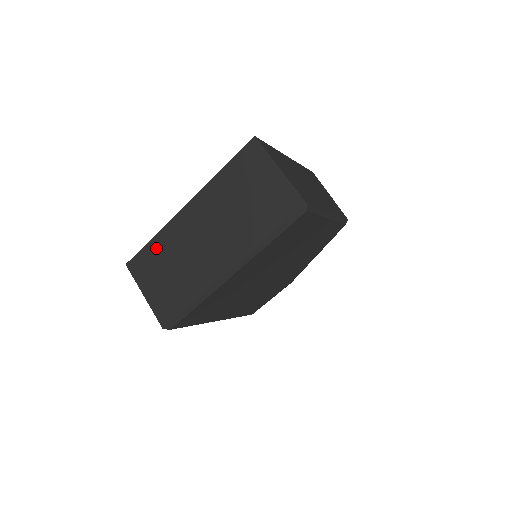
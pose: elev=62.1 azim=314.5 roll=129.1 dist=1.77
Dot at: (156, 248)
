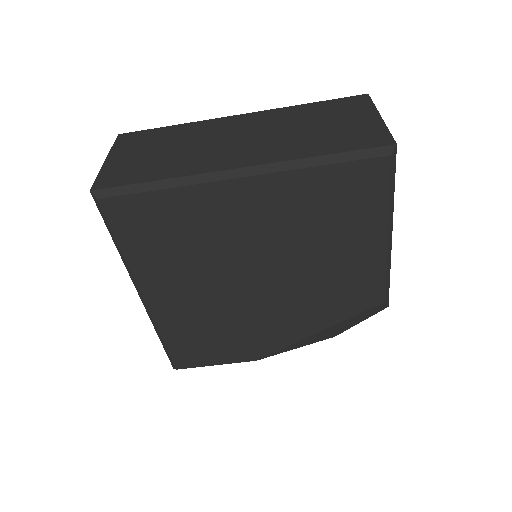
Dot at: (169, 132)
